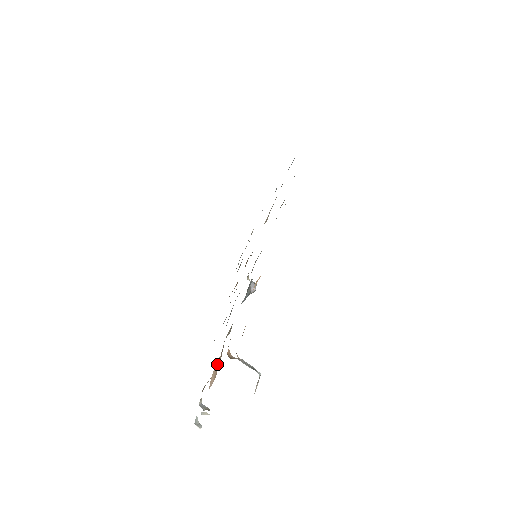
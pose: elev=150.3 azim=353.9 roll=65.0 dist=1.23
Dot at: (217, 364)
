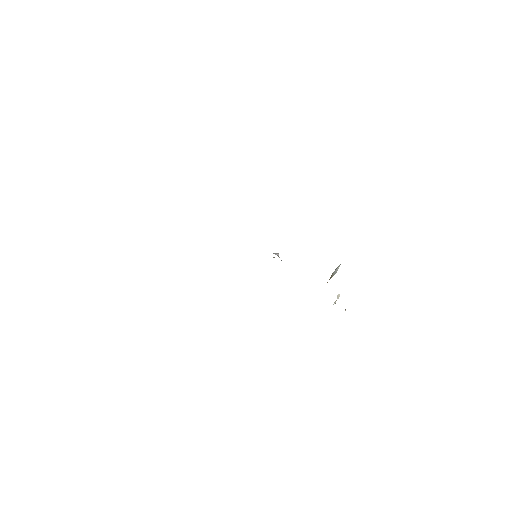
Dot at: occluded
